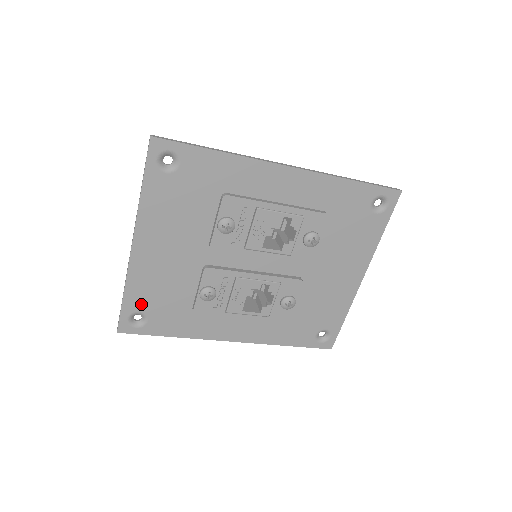
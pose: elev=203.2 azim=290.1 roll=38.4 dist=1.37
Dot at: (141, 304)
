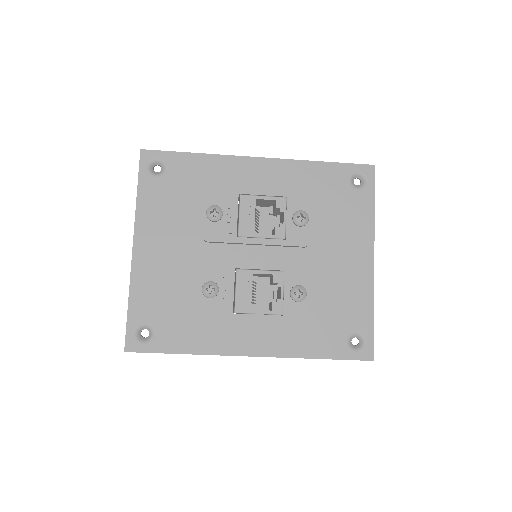
Dot at: (146, 313)
